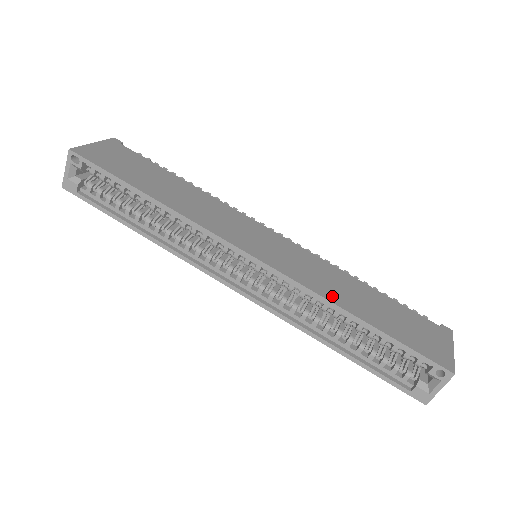
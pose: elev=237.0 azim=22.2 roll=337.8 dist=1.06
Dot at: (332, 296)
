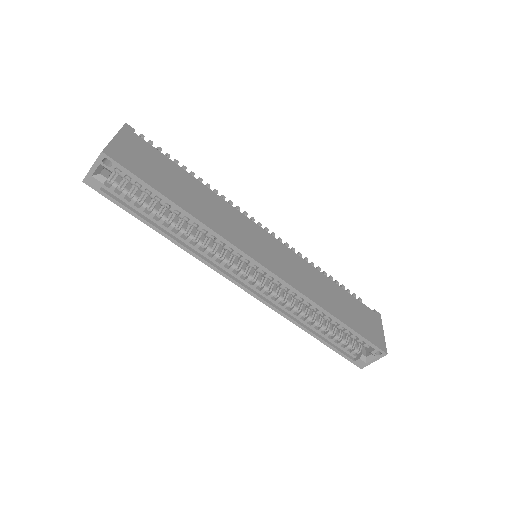
Dot at: (319, 300)
